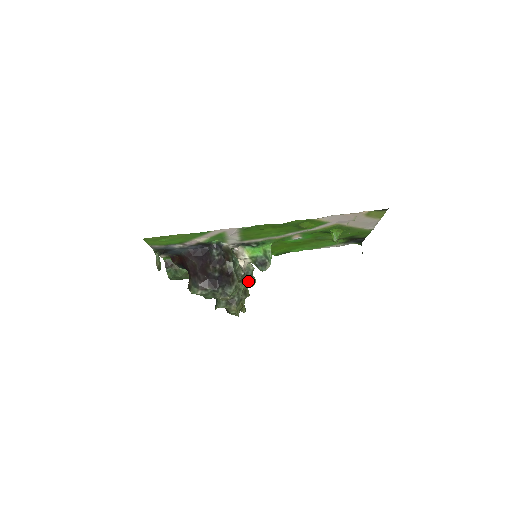
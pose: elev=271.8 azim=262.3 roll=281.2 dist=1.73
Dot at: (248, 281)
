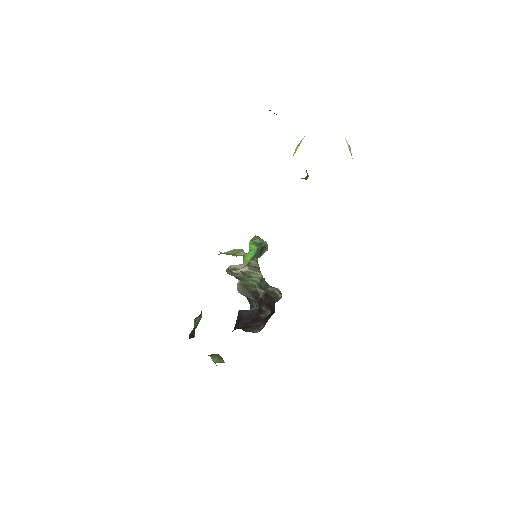
Dot at: (258, 266)
